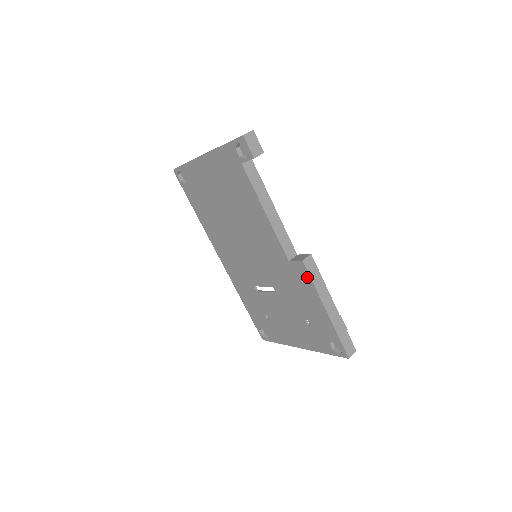
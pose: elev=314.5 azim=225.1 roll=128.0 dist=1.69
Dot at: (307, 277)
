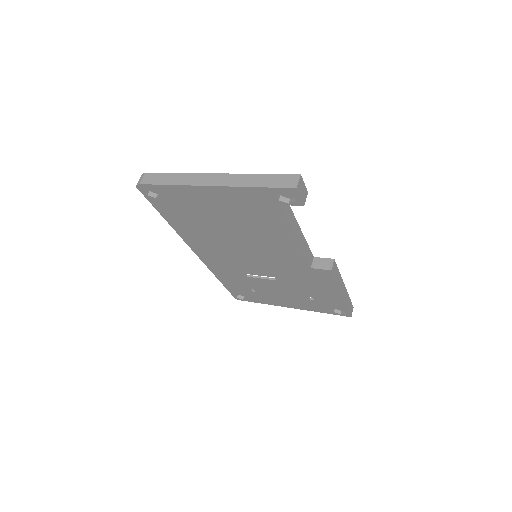
Dot at: (331, 279)
